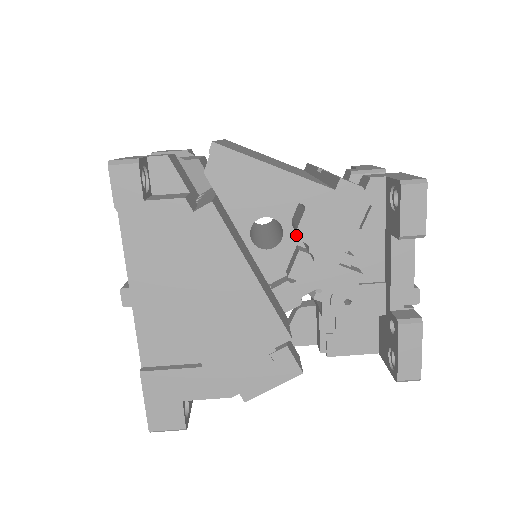
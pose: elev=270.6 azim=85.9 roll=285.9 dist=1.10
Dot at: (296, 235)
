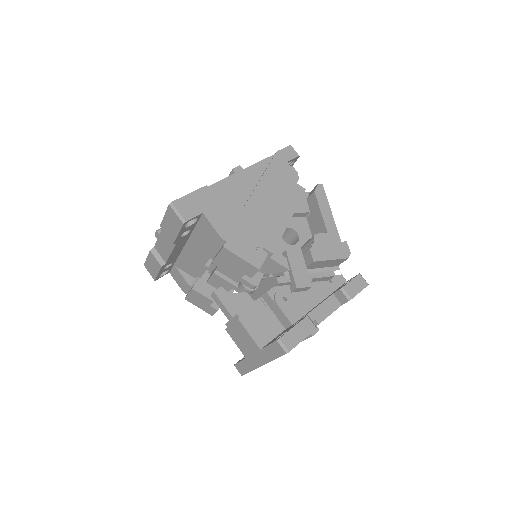
Dot at: occluded
